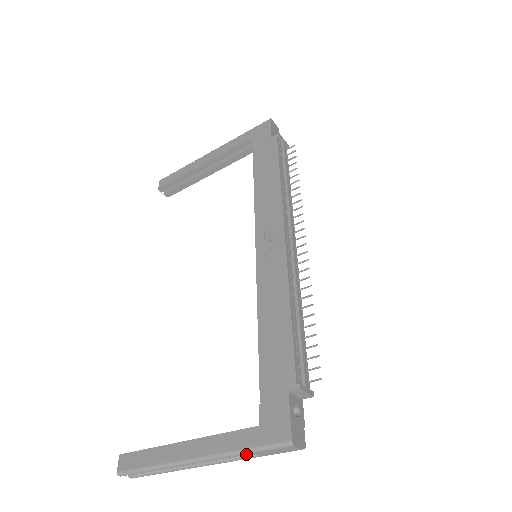
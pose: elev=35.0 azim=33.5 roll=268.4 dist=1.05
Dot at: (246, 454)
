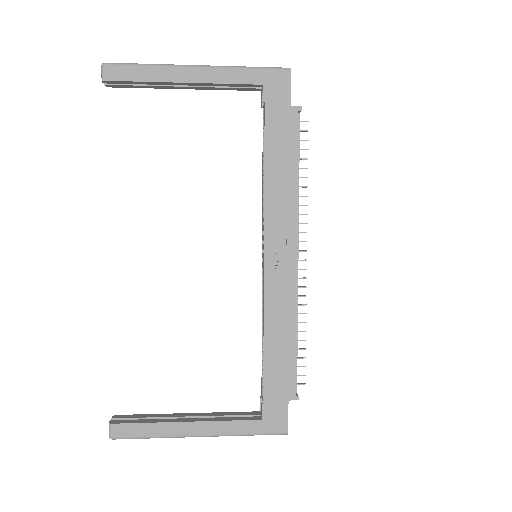
Dot at: (247, 435)
